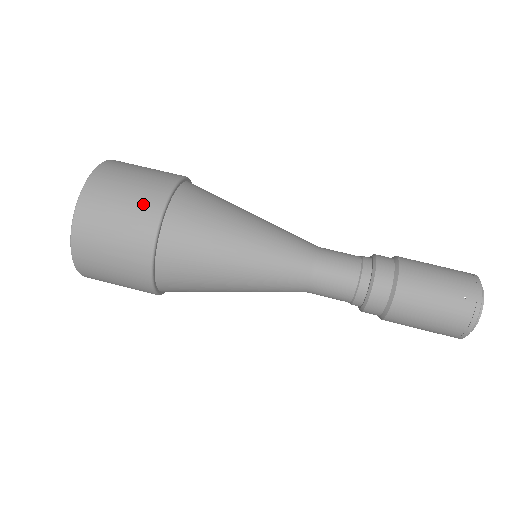
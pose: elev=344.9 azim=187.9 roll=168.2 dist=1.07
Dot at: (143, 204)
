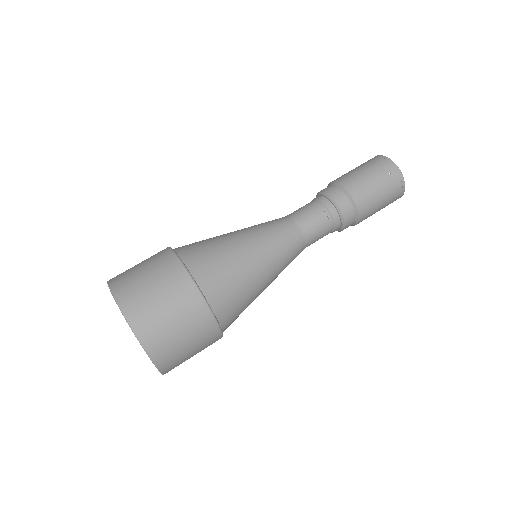
Dot at: (177, 290)
